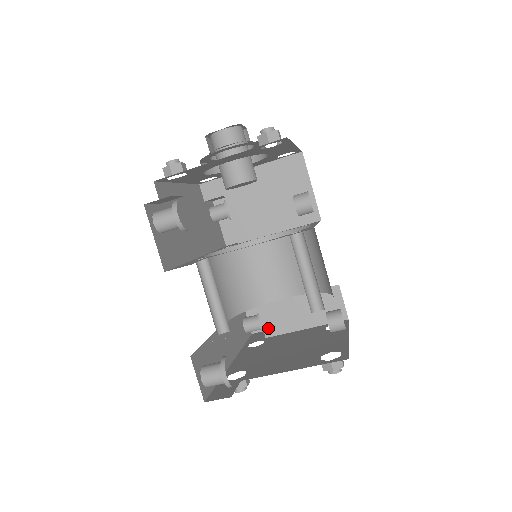
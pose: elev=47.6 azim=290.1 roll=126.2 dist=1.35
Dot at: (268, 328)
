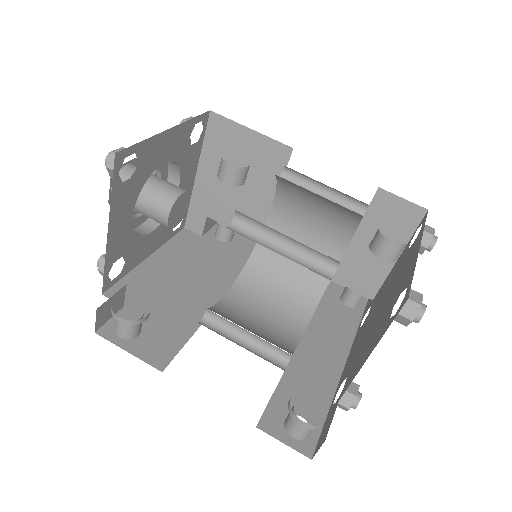
Dot at: (364, 290)
